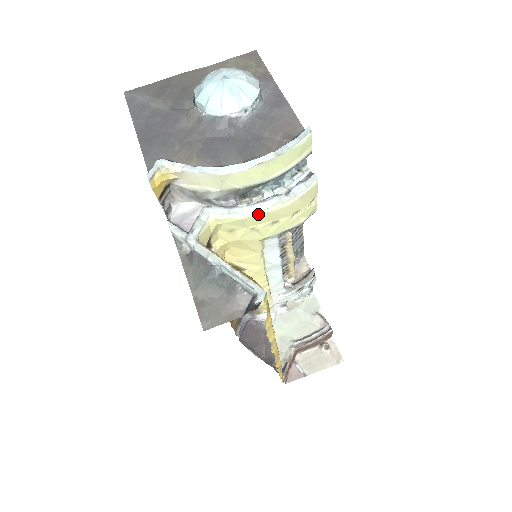
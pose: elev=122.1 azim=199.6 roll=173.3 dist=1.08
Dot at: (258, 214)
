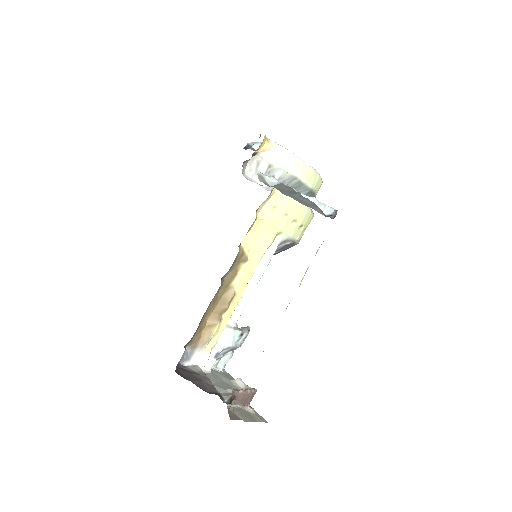
Dot at: (298, 202)
